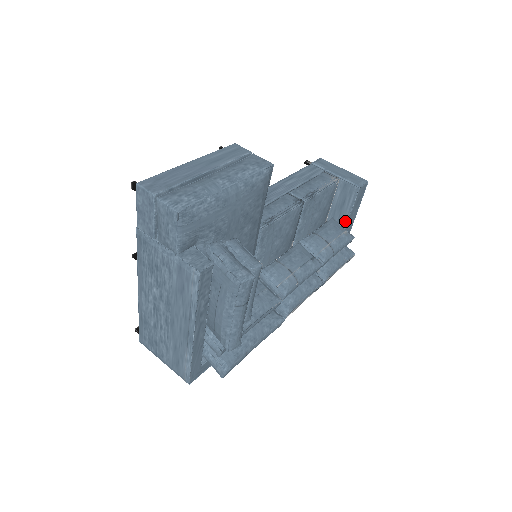
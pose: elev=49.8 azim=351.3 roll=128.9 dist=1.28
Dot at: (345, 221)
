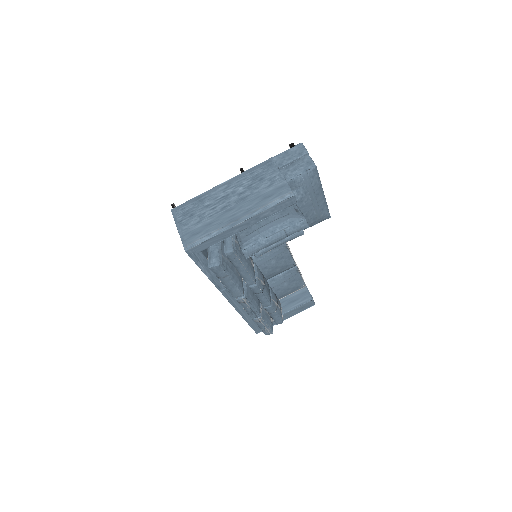
Dot at: (285, 311)
